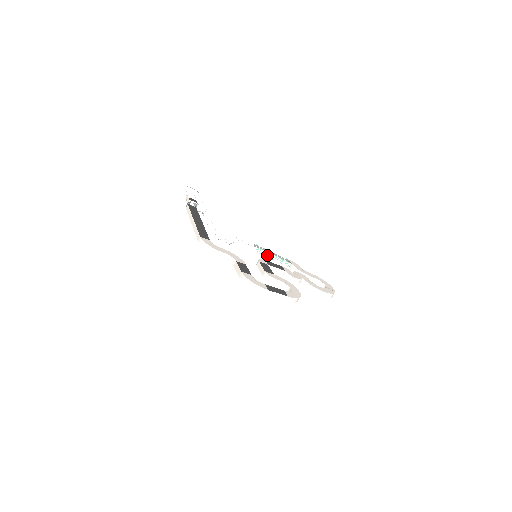
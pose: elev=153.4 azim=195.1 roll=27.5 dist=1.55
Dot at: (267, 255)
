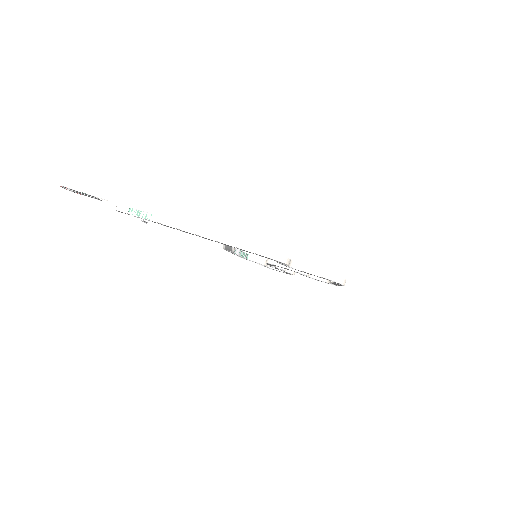
Dot at: (239, 253)
